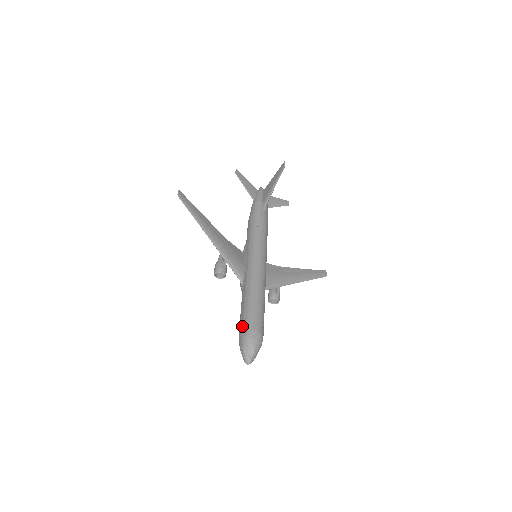
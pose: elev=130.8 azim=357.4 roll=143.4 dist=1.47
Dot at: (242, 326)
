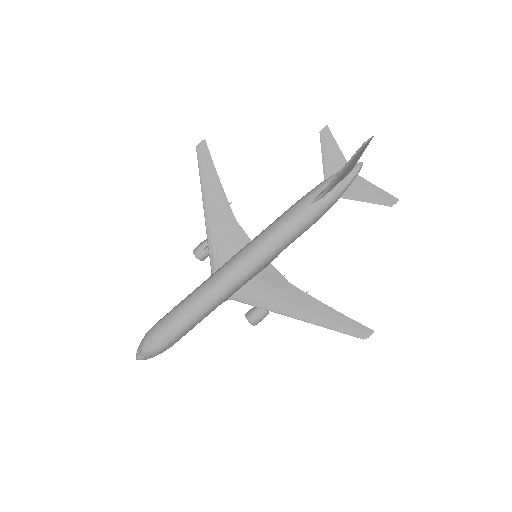
Dot at: (158, 321)
